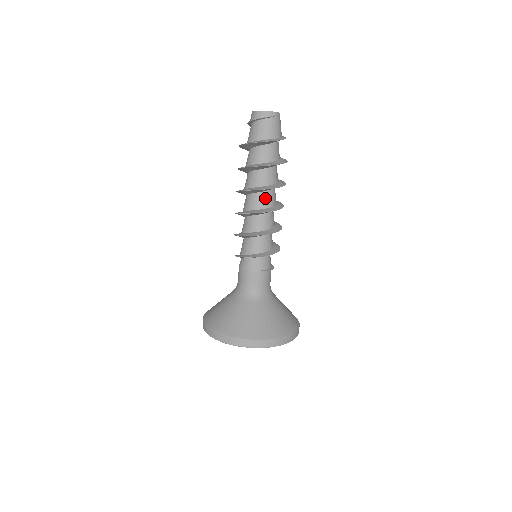
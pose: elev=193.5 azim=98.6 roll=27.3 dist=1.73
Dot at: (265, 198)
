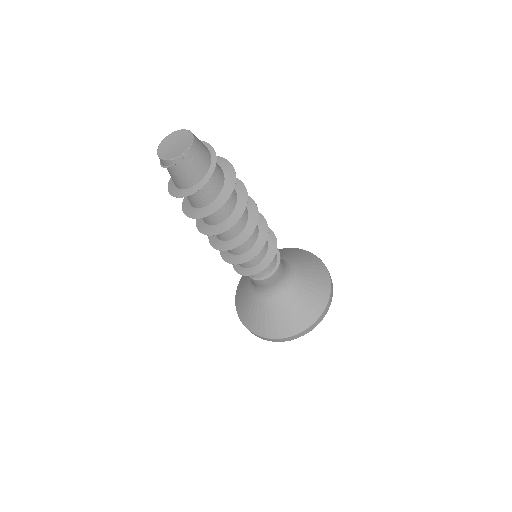
Dot at: occluded
